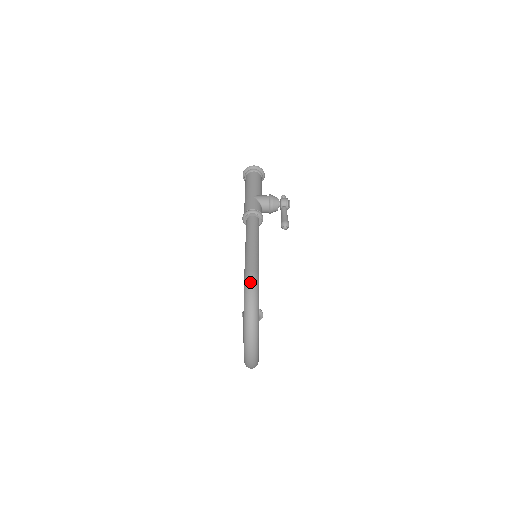
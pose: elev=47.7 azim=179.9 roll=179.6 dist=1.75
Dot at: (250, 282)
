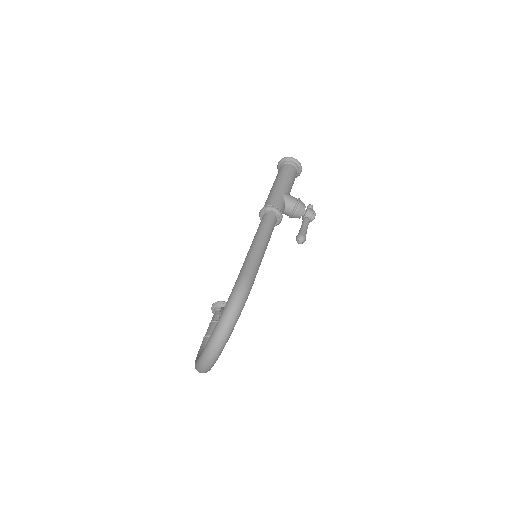
Dot at: (242, 288)
